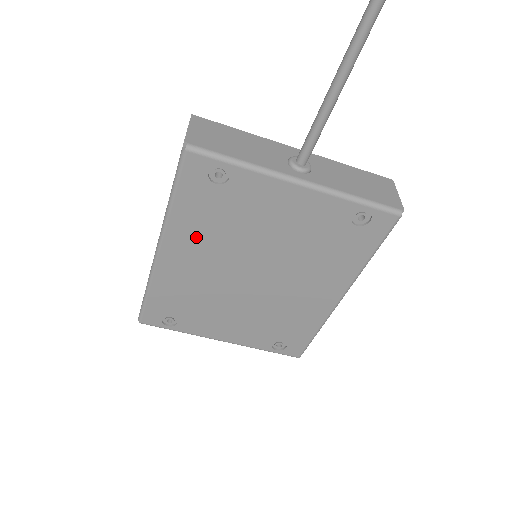
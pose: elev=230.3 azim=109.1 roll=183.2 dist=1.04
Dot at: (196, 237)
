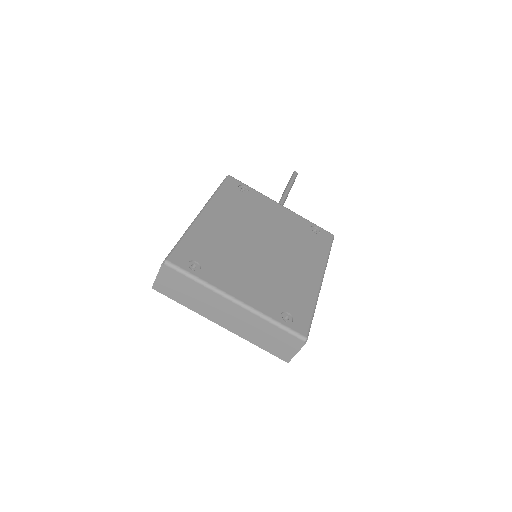
Dot at: (228, 211)
